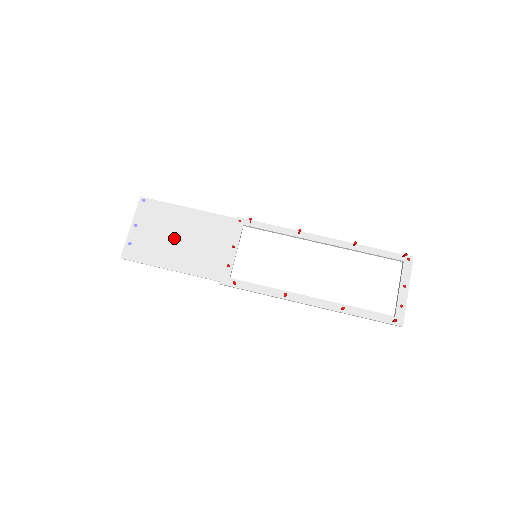
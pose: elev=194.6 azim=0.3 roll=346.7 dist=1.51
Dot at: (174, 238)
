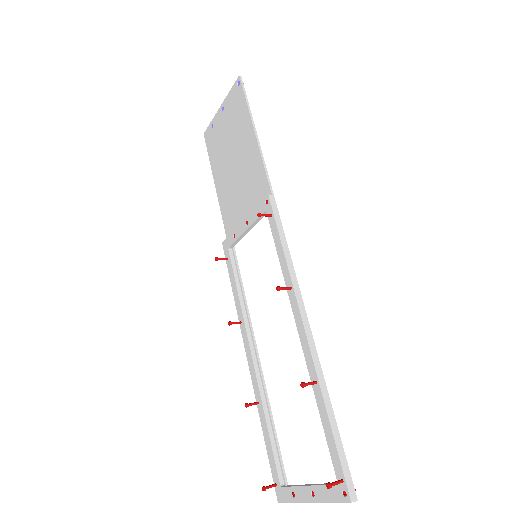
Dot at: (231, 155)
